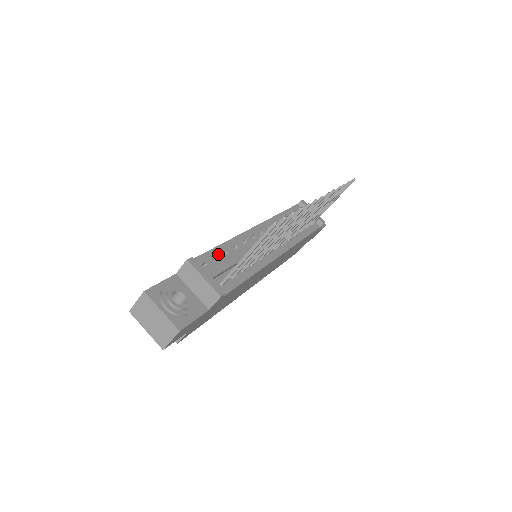
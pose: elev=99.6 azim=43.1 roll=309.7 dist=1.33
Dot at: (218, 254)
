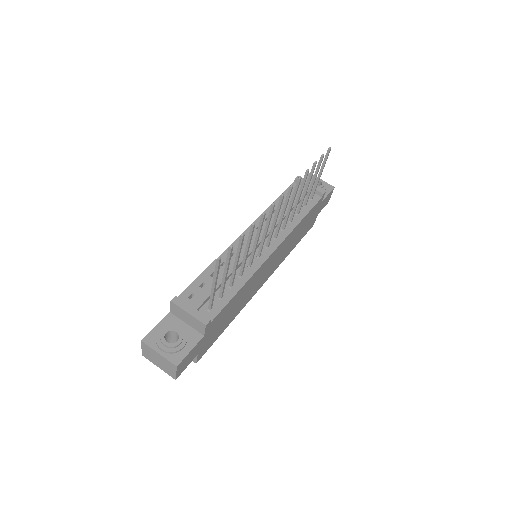
Dot at: (204, 280)
